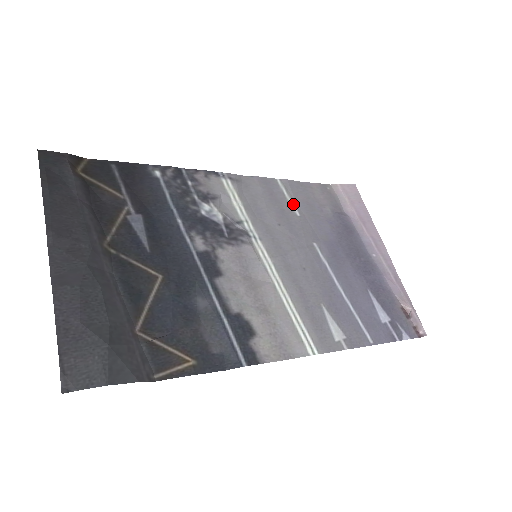
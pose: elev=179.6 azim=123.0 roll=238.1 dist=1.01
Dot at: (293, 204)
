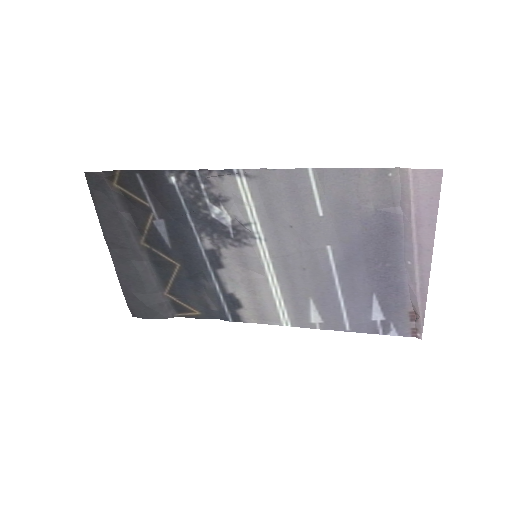
Dot at: (320, 201)
